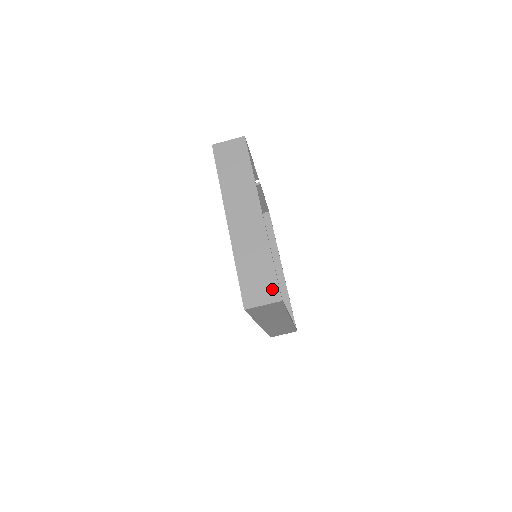
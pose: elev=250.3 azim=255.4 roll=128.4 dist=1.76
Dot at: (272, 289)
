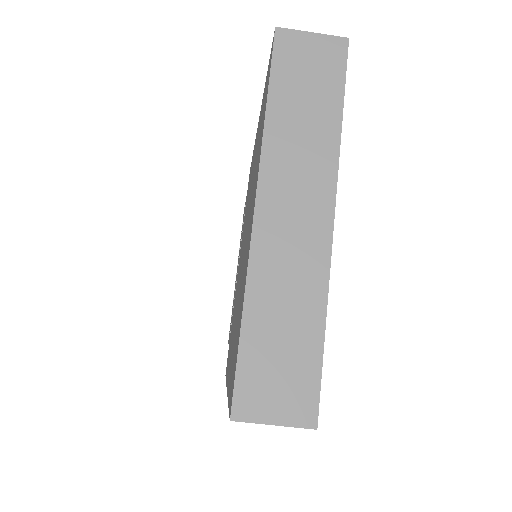
Dot at: (304, 395)
